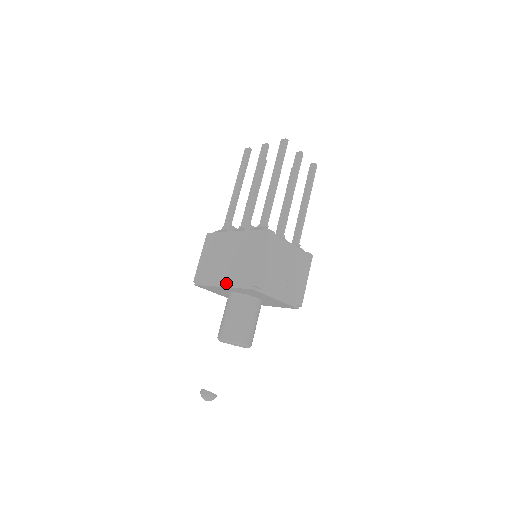
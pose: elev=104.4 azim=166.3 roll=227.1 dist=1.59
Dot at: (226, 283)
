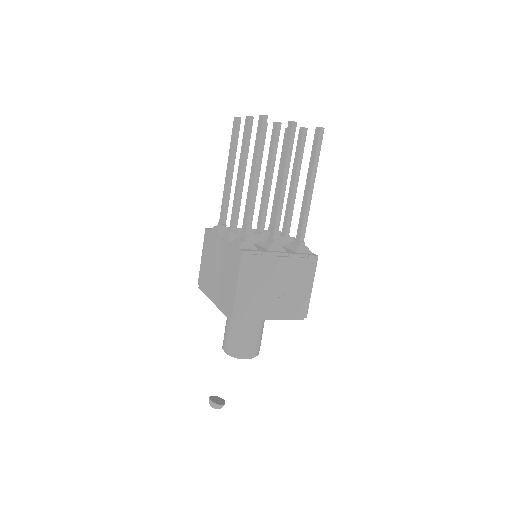
Dot at: (215, 300)
